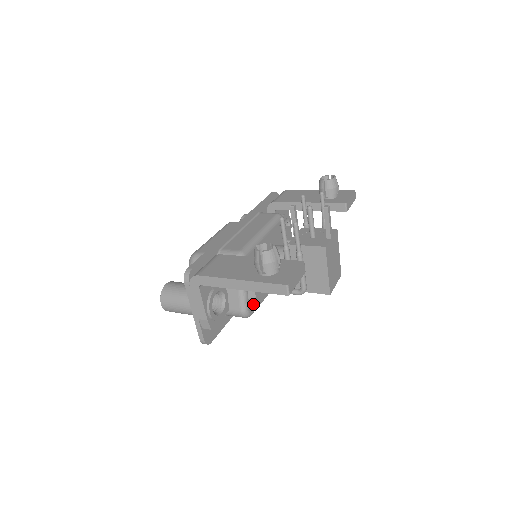
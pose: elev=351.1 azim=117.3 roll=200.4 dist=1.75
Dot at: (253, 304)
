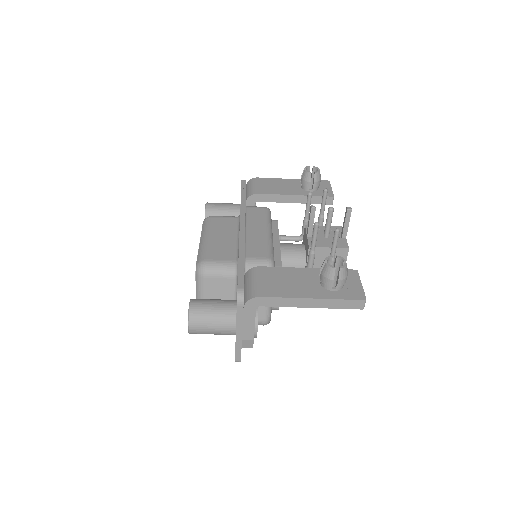
Dot at: occluded
